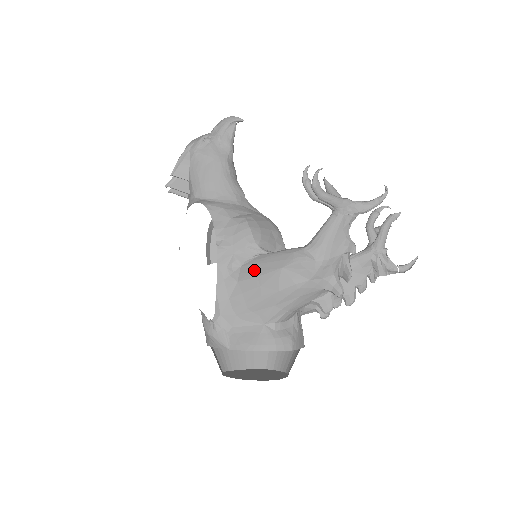
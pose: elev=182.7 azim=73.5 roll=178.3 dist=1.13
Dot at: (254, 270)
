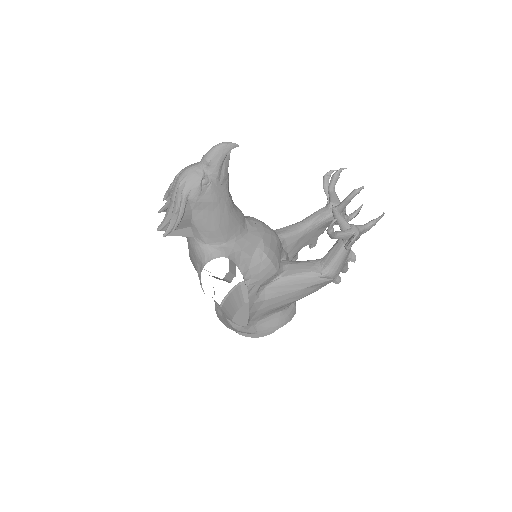
Dot at: (279, 291)
